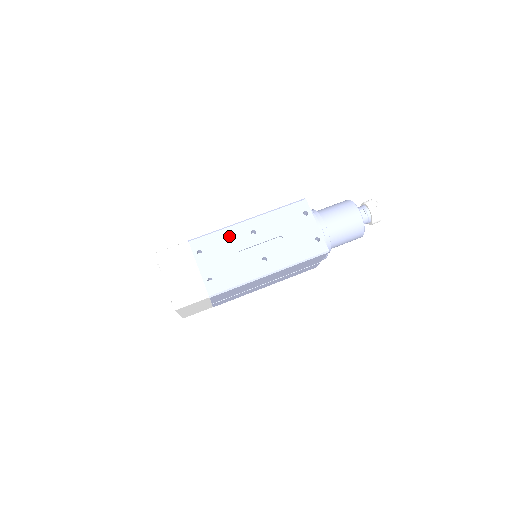
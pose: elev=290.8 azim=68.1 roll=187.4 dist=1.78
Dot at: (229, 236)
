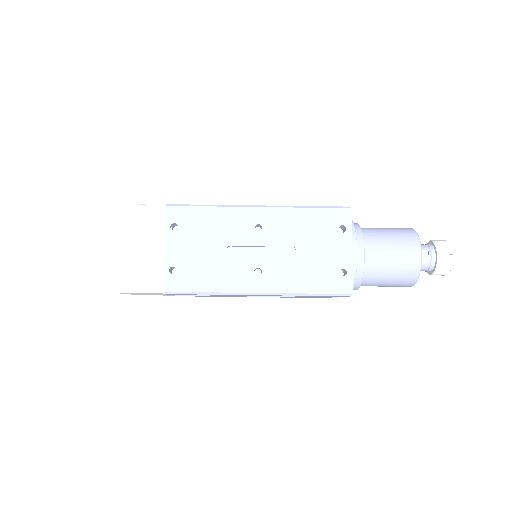
Dot at: (223, 219)
